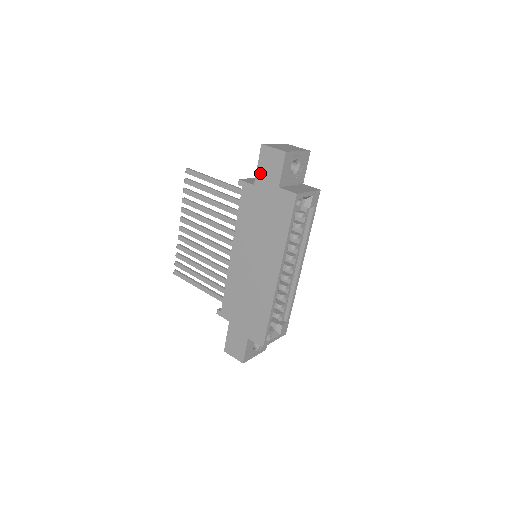
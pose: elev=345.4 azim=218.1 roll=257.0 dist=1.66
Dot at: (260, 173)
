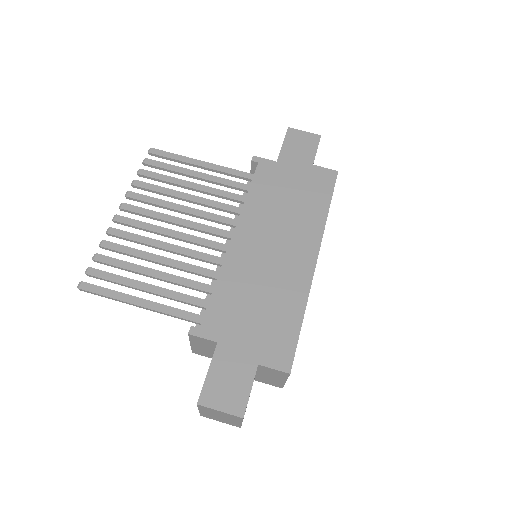
Dot at: (286, 151)
